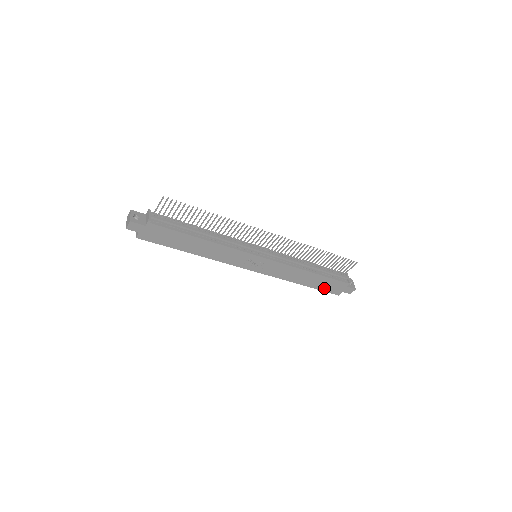
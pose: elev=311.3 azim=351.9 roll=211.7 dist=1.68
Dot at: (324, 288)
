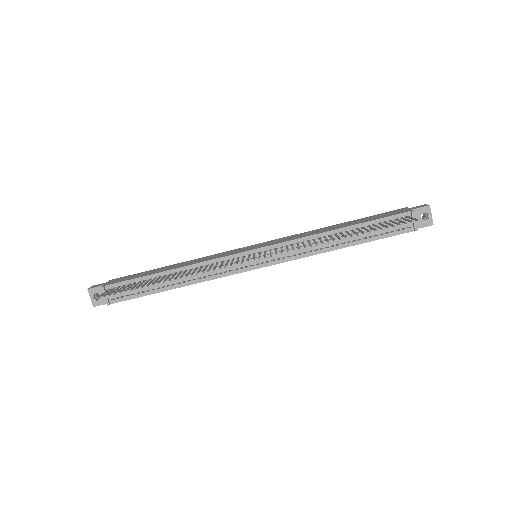
Dot at: occluded
